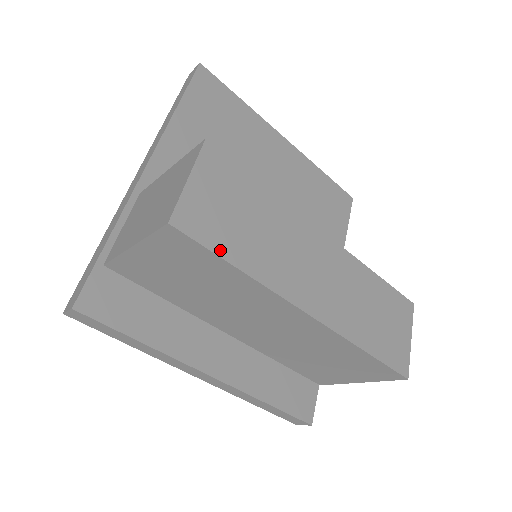
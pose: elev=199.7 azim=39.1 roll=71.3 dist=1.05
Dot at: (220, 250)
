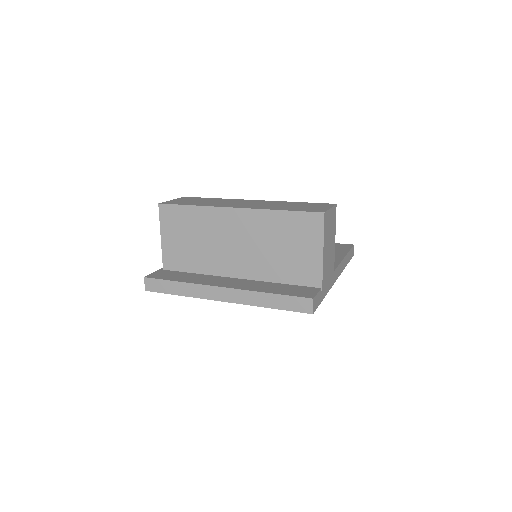
Dot at: (183, 204)
